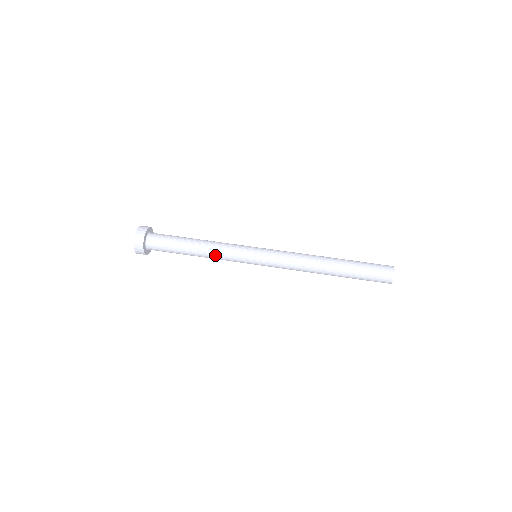
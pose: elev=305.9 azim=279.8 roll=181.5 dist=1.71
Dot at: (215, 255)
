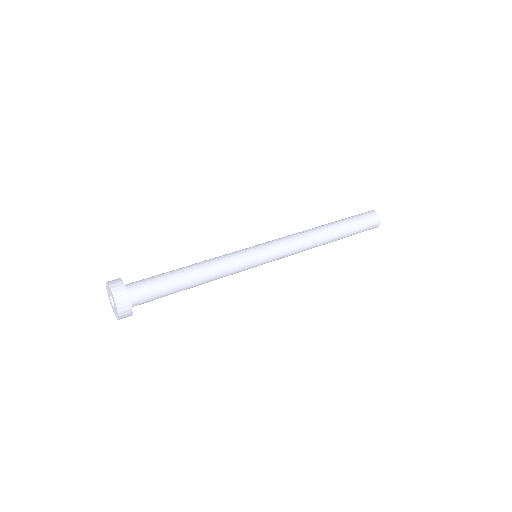
Dot at: (214, 262)
